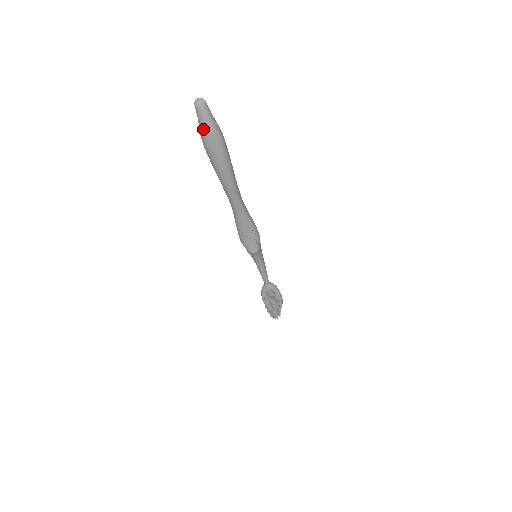
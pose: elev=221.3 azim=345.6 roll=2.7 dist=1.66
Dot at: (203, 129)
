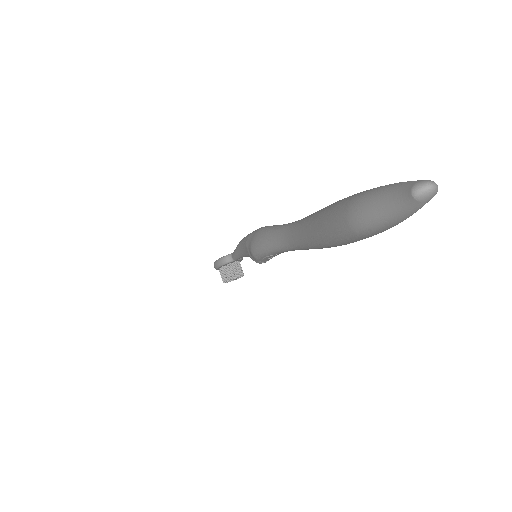
Dot at: (386, 225)
